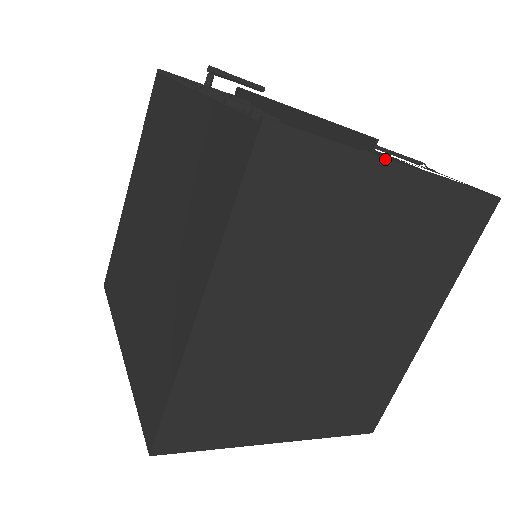
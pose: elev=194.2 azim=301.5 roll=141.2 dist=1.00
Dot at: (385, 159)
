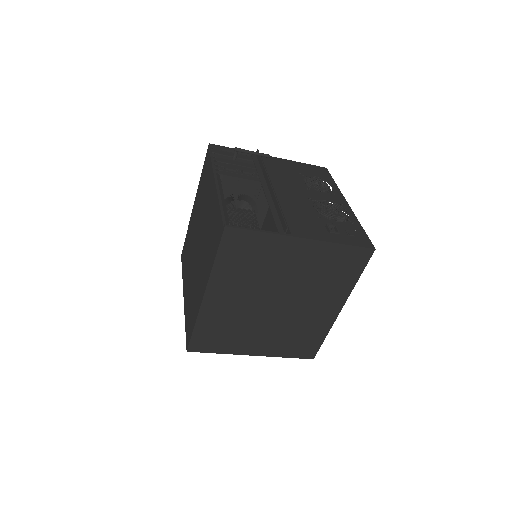
Dot at: (292, 236)
